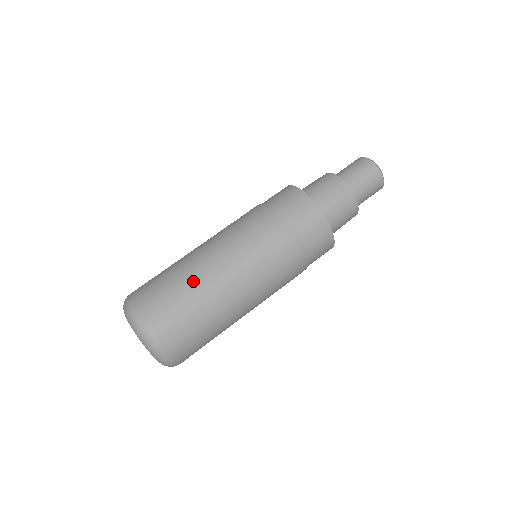
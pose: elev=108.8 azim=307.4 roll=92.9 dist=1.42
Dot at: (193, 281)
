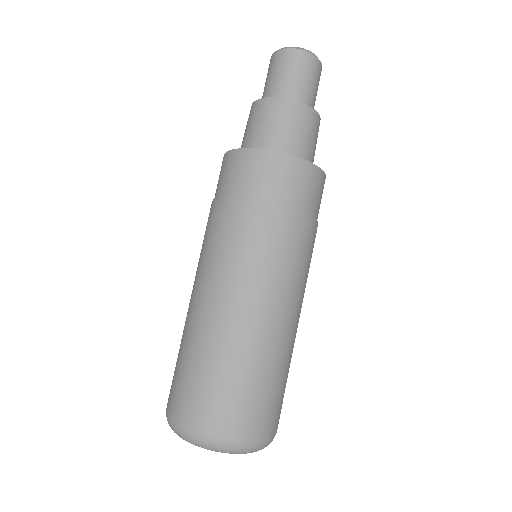
Dot at: (239, 353)
